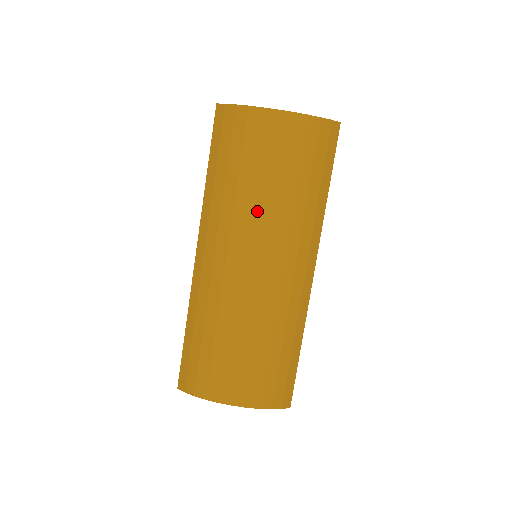
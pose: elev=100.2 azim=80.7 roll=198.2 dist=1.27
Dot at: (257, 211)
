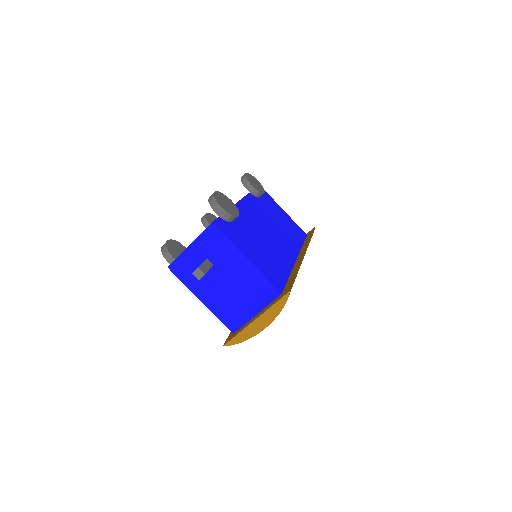
Dot at: occluded
